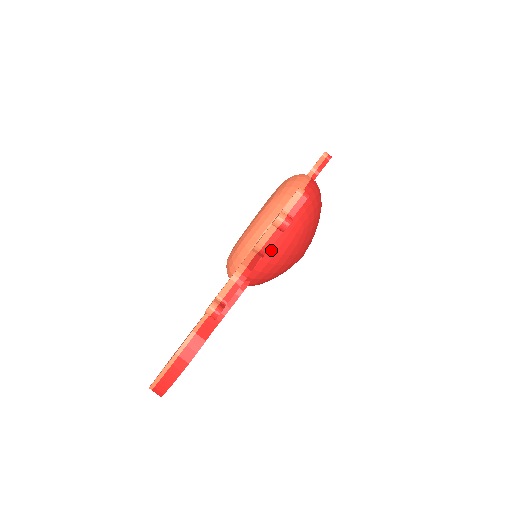
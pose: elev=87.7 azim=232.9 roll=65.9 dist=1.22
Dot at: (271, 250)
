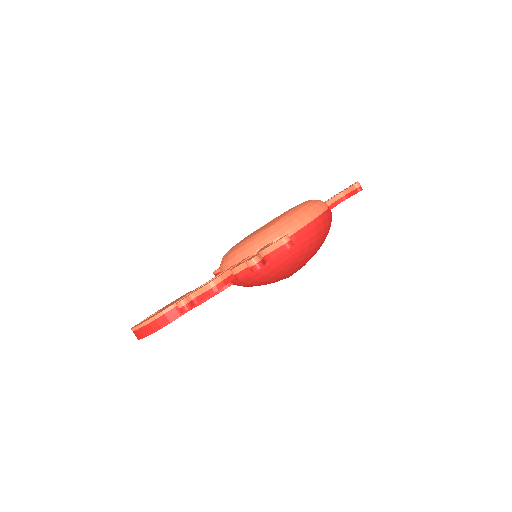
Dot at: occluded
